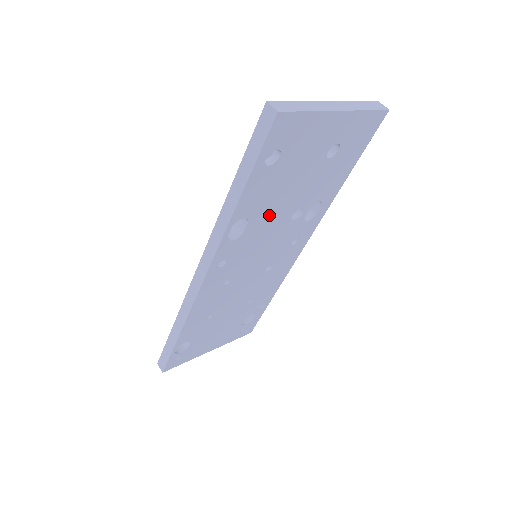
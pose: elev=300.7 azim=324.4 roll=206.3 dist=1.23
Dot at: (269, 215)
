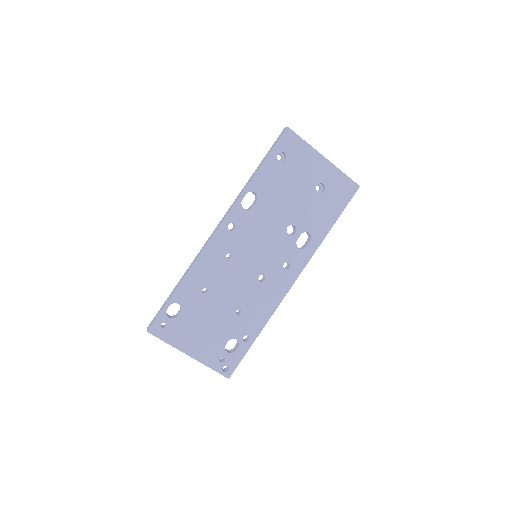
Dot at: (272, 209)
